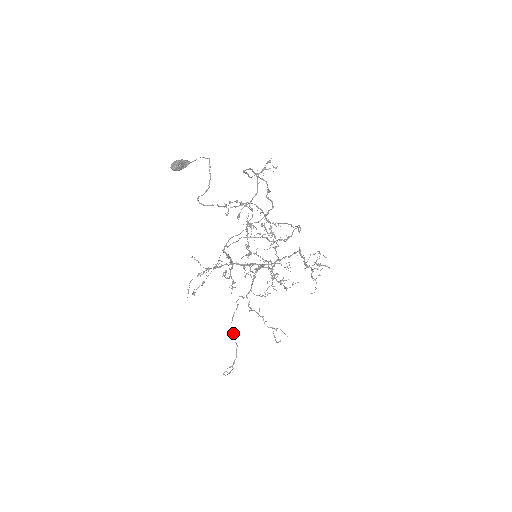
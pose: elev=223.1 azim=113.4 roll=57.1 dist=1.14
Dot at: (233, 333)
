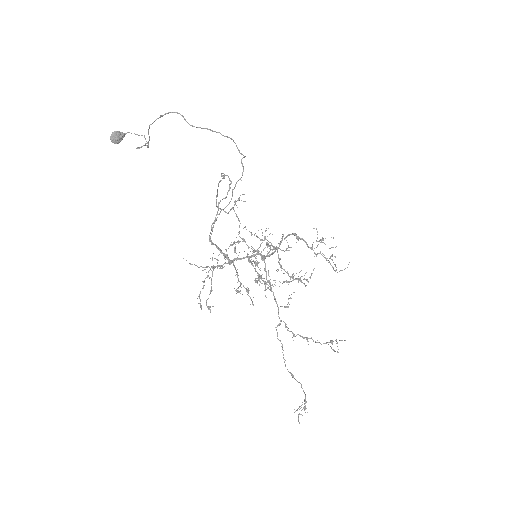
Dot at: (291, 374)
